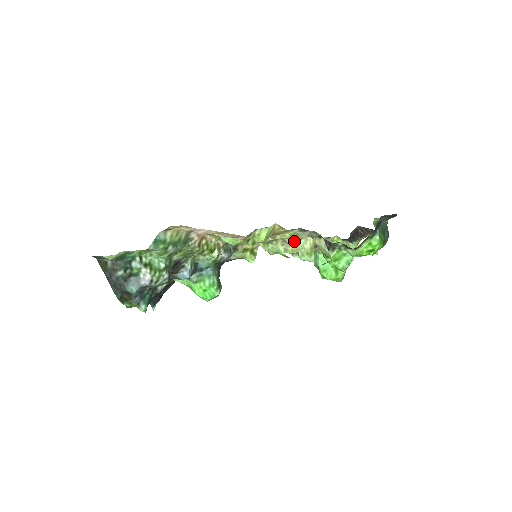
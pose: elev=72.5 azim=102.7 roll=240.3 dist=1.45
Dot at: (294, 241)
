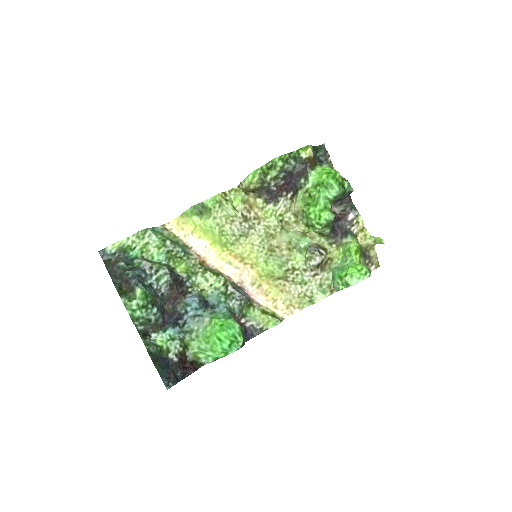
Dot at: (284, 233)
